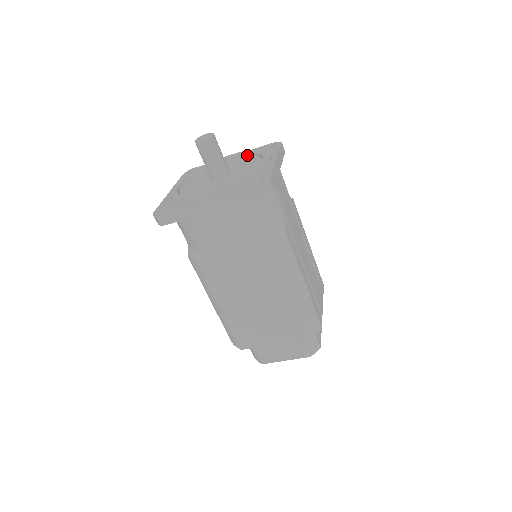
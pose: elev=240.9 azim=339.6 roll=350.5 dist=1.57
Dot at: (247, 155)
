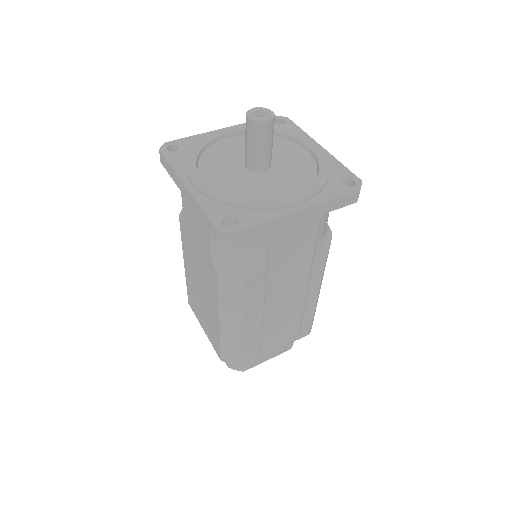
Dot at: (318, 165)
